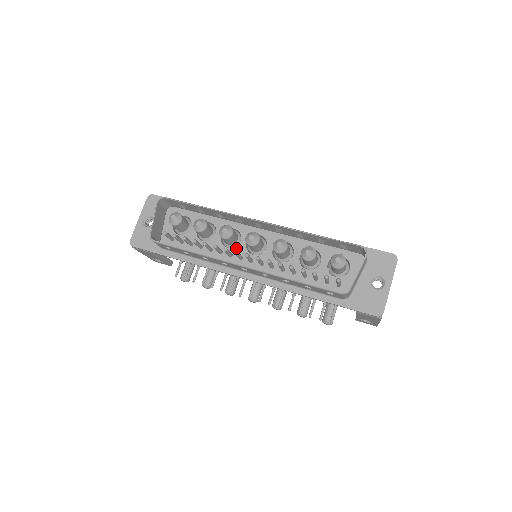
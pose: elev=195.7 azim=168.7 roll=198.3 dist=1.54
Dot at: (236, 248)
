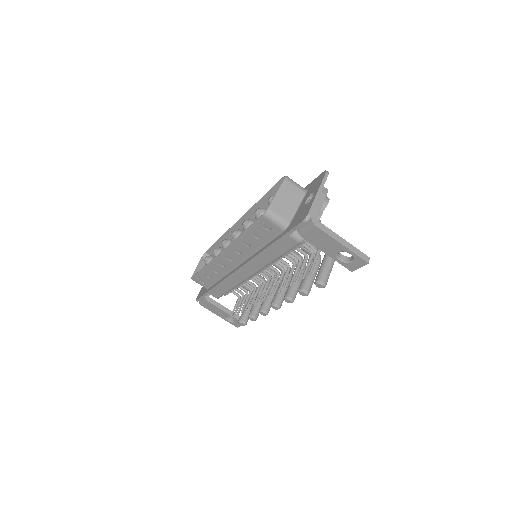
Dot at: occluded
